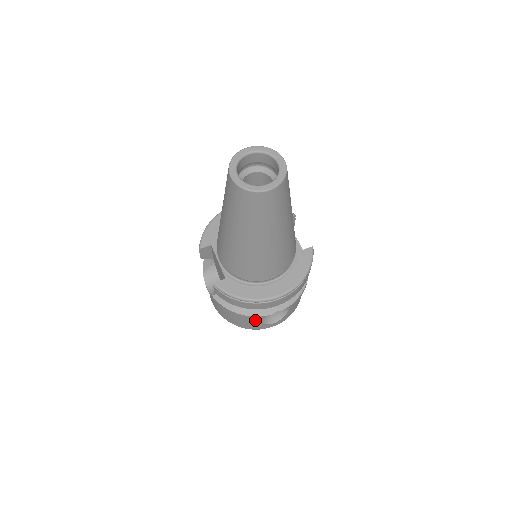
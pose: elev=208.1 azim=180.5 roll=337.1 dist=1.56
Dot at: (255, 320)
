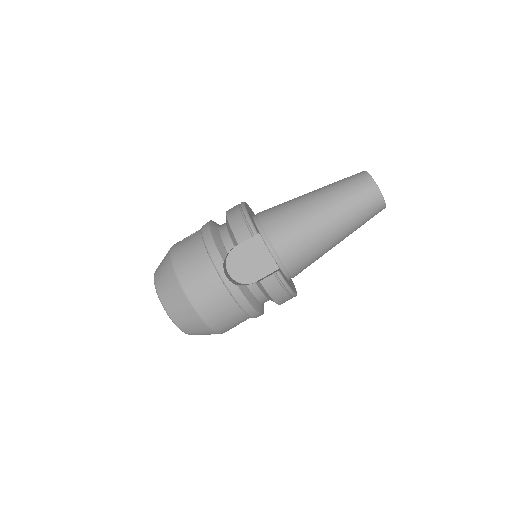
Dot at: (244, 320)
